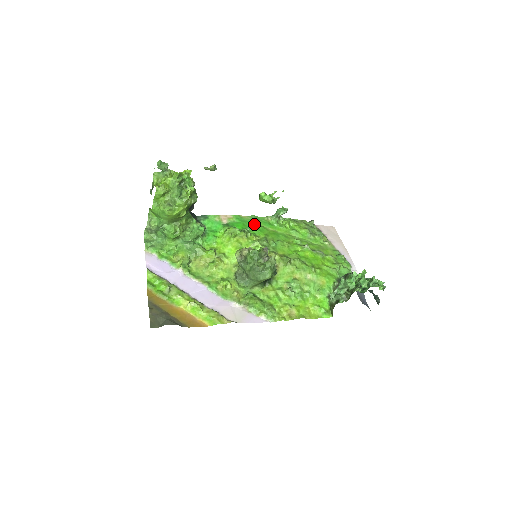
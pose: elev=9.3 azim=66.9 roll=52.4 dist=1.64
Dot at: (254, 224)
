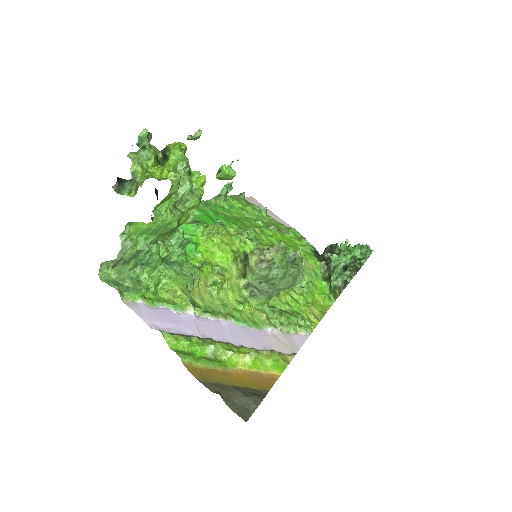
Dot at: (214, 212)
